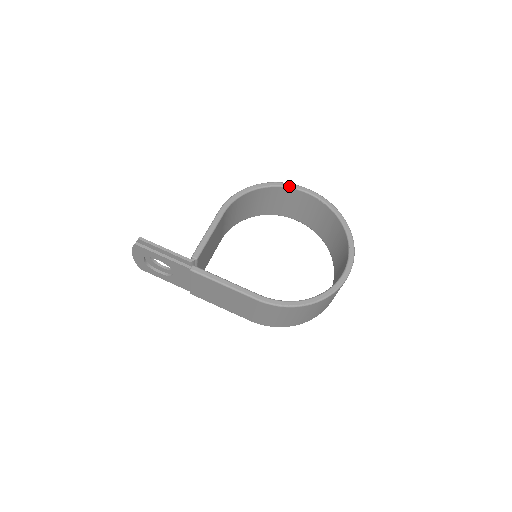
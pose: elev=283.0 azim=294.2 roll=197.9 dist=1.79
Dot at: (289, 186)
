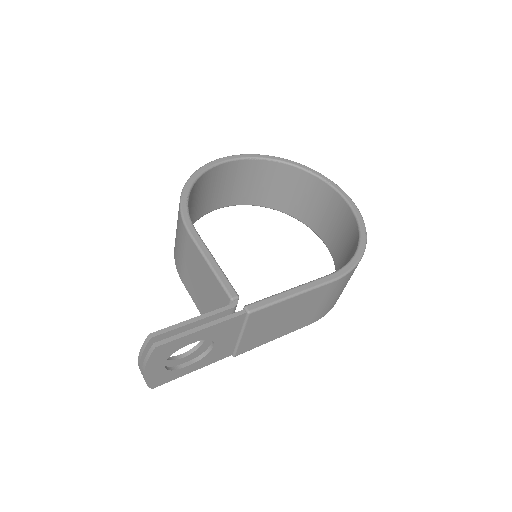
Dot at: (214, 164)
